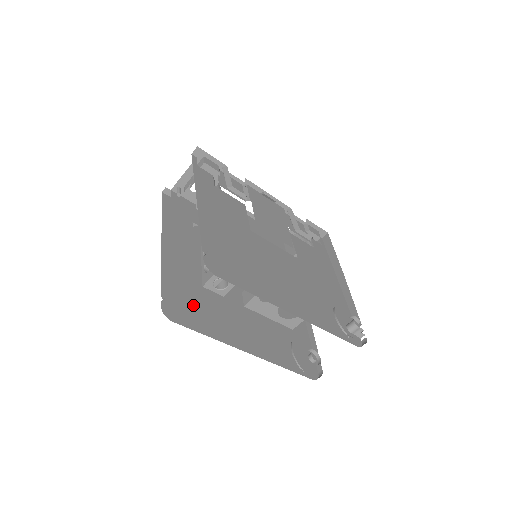
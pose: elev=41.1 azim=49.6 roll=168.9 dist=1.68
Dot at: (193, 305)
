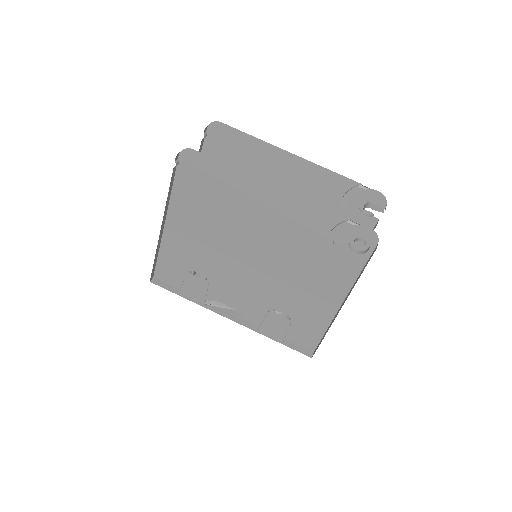
Dot at: occluded
